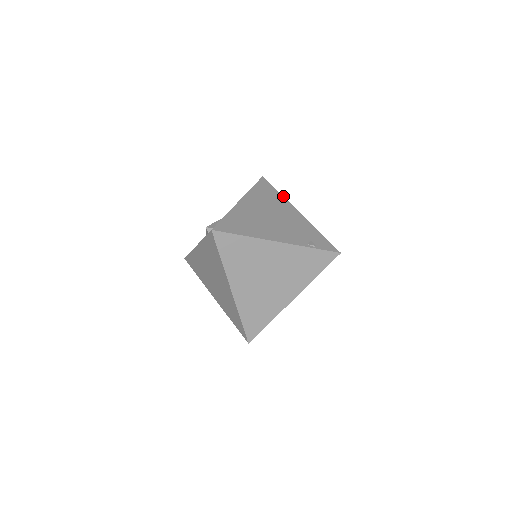
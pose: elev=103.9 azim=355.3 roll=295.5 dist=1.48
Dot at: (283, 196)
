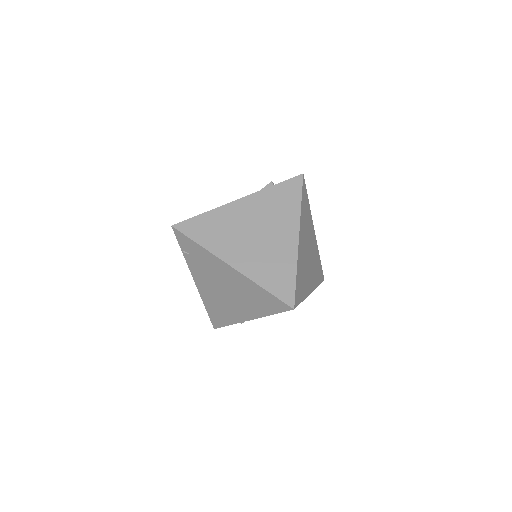
Dot at: occluded
